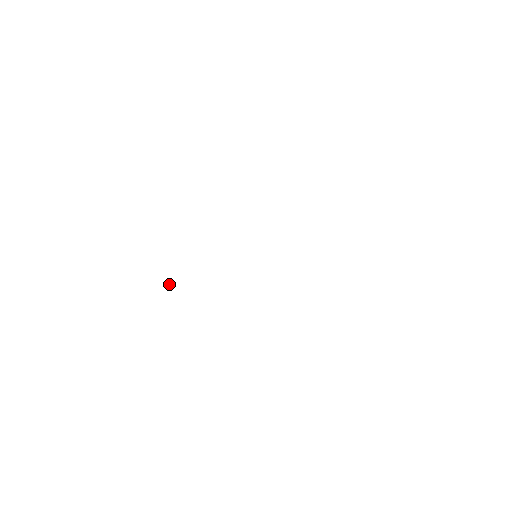
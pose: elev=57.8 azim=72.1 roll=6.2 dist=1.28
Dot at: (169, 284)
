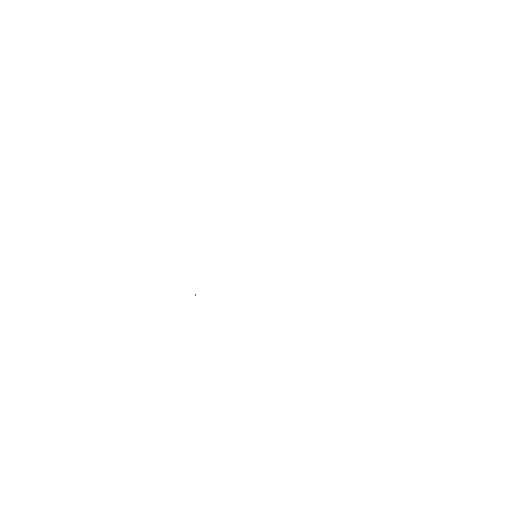
Dot at: occluded
